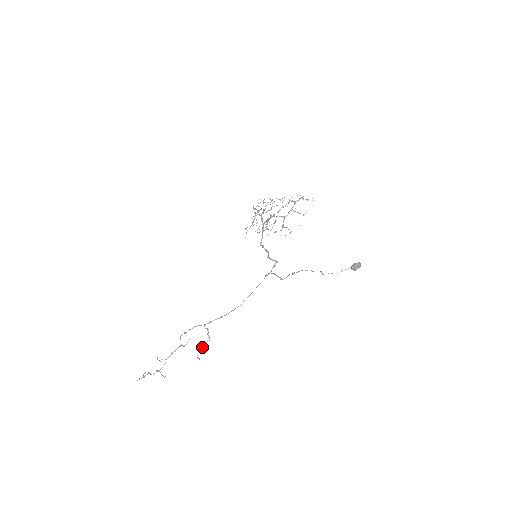
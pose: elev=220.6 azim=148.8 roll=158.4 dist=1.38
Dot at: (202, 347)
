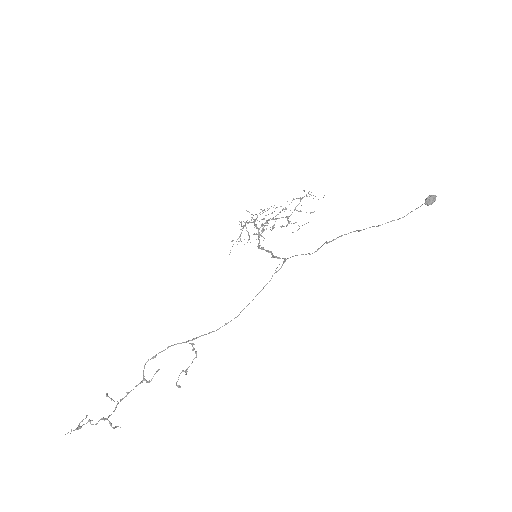
Dot at: occluded
